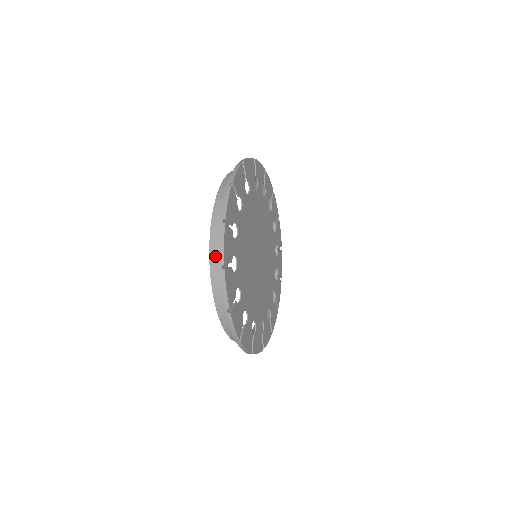
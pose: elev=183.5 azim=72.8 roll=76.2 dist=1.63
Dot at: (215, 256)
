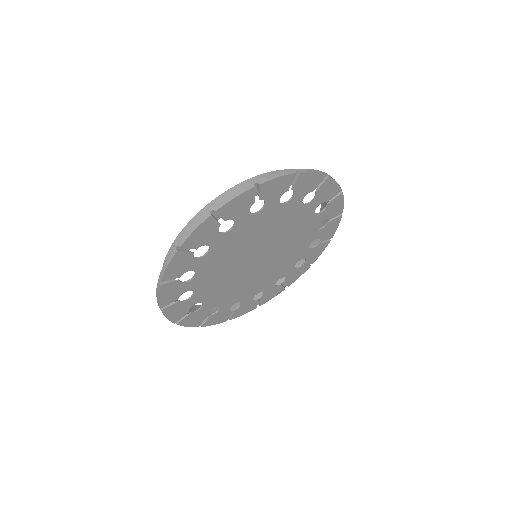
Dot at: occluded
